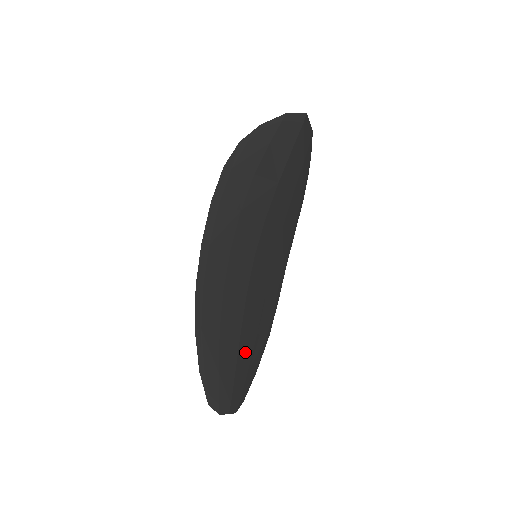
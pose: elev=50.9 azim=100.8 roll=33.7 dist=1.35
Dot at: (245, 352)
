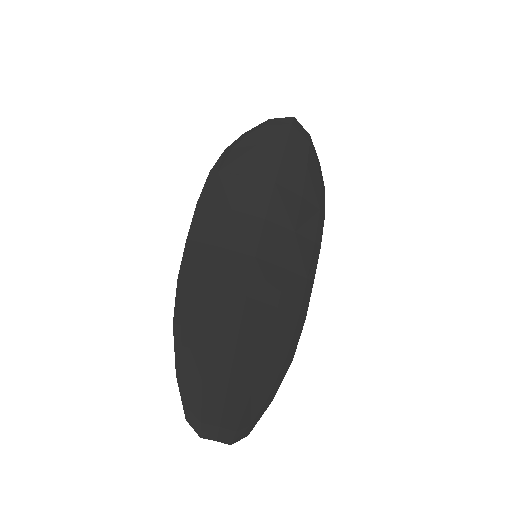
Dot at: (246, 365)
